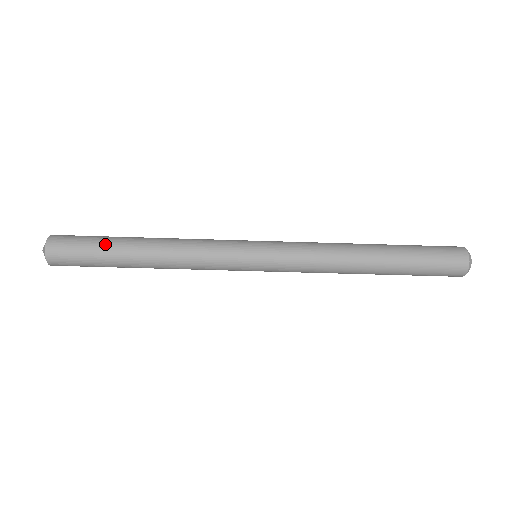
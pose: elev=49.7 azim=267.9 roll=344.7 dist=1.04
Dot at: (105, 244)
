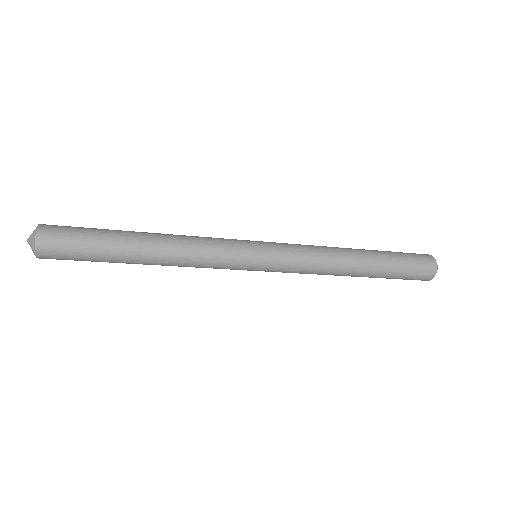
Dot at: (104, 250)
